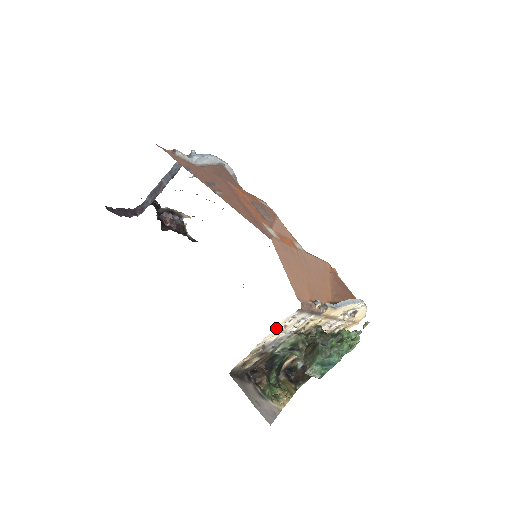
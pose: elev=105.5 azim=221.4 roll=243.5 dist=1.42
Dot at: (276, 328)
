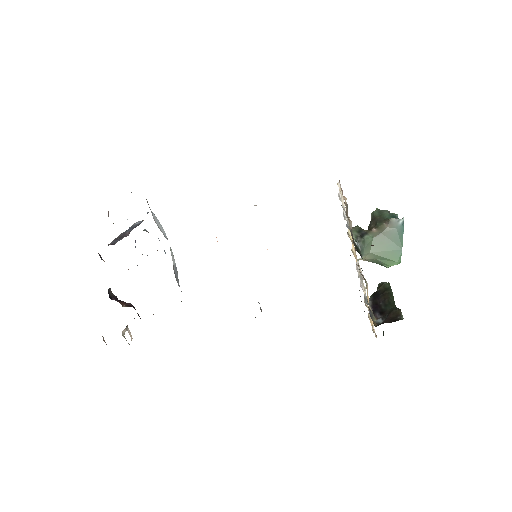
Dot at: (339, 190)
